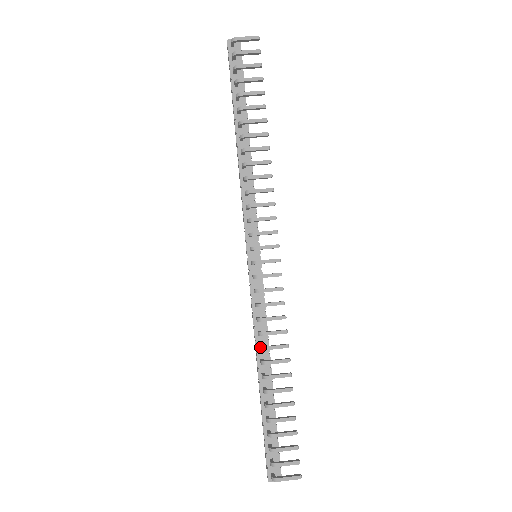
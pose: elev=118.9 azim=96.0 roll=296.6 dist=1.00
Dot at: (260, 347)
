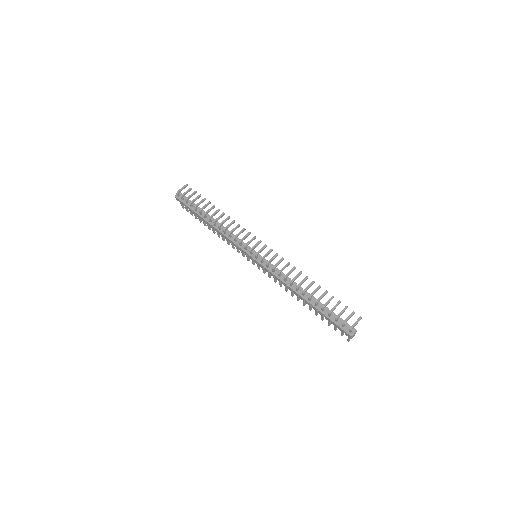
Dot at: (290, 282)
